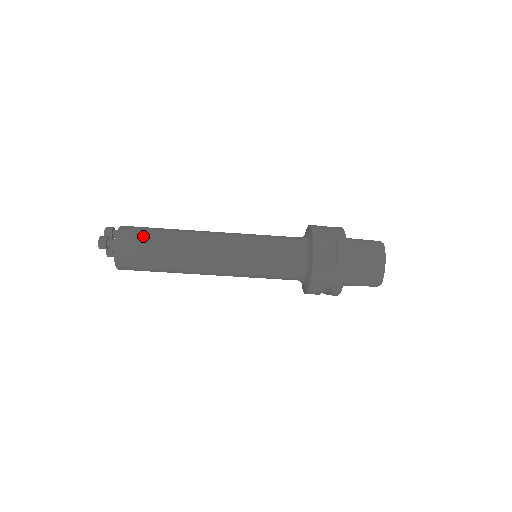
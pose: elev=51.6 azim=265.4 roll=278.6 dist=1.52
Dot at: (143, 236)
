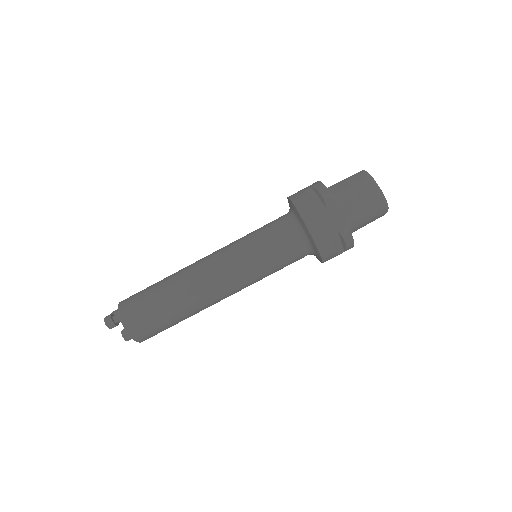
Dot at: (141, 294)
